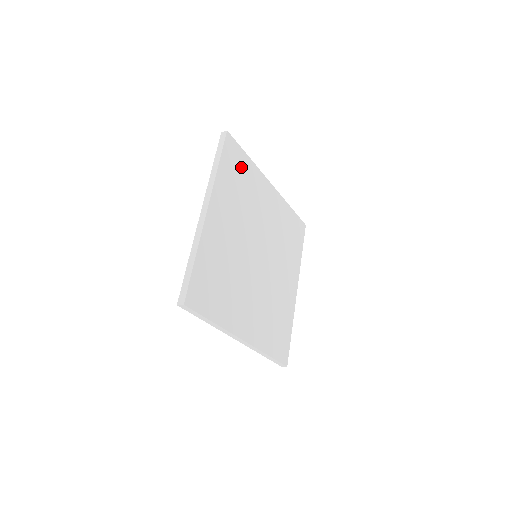
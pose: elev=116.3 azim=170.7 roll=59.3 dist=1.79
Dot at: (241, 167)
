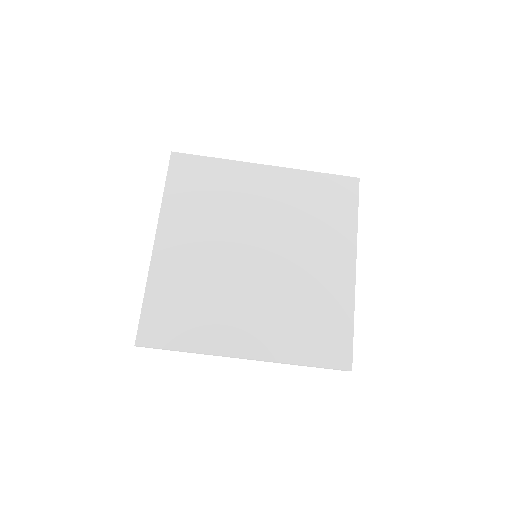
Dot at: (203, 175)
